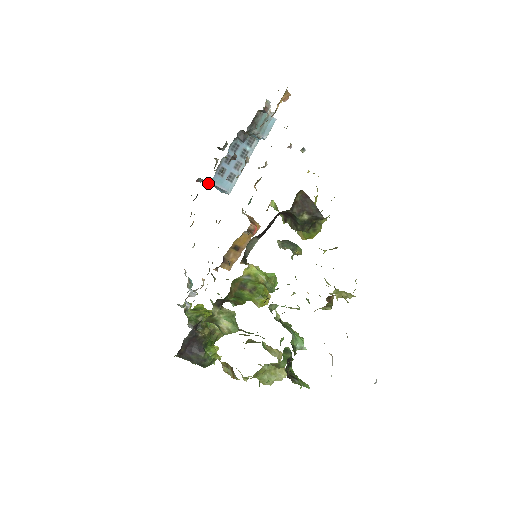
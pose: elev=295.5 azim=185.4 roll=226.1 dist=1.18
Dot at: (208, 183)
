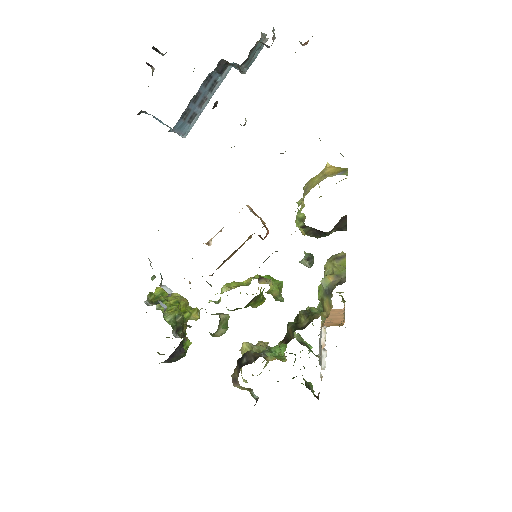
Dot at: occluded
